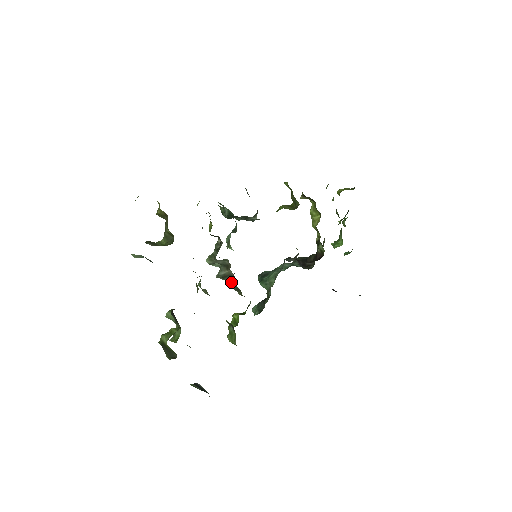
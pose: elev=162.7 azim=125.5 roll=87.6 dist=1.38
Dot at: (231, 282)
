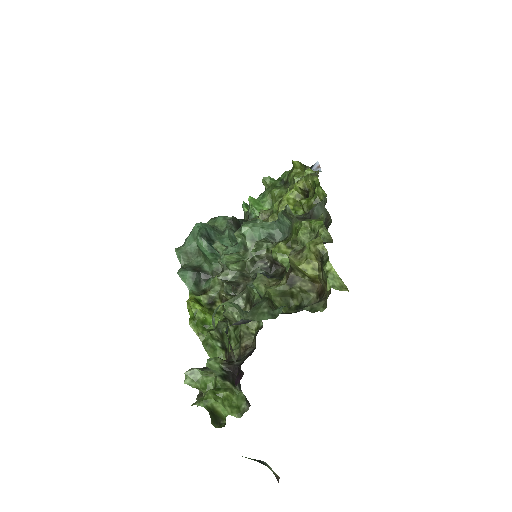
Dot at: (237, 293)
